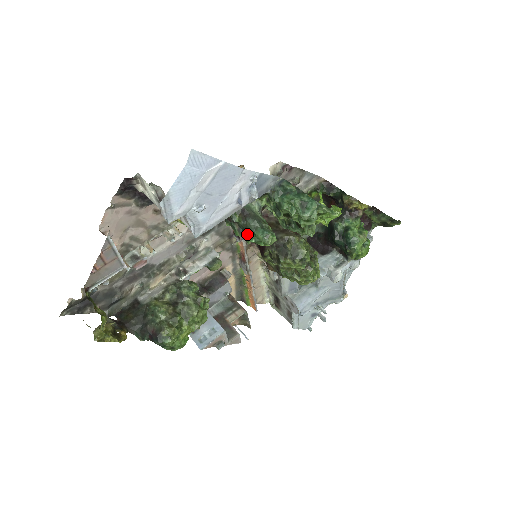
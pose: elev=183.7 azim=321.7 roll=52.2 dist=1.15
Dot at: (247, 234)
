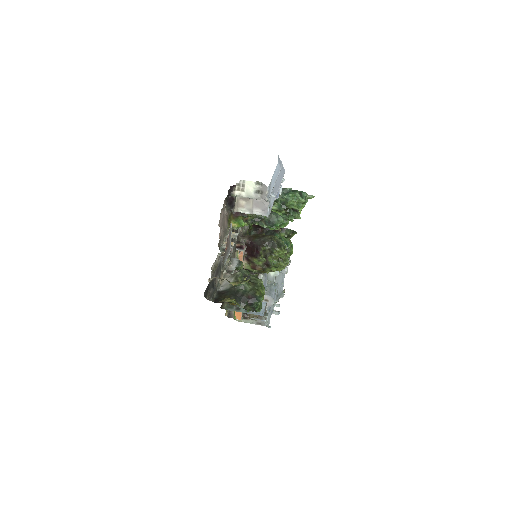
Dot at: (273, 223)
